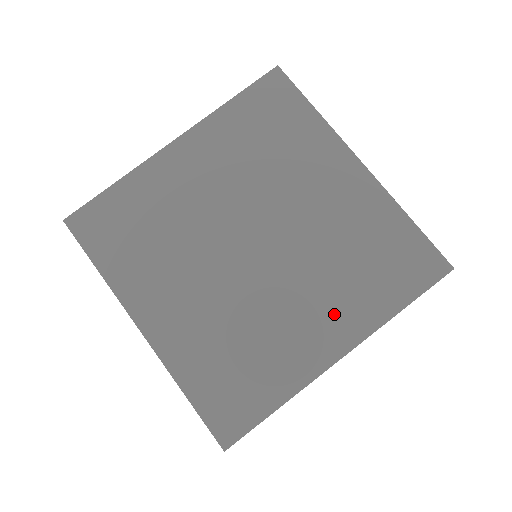
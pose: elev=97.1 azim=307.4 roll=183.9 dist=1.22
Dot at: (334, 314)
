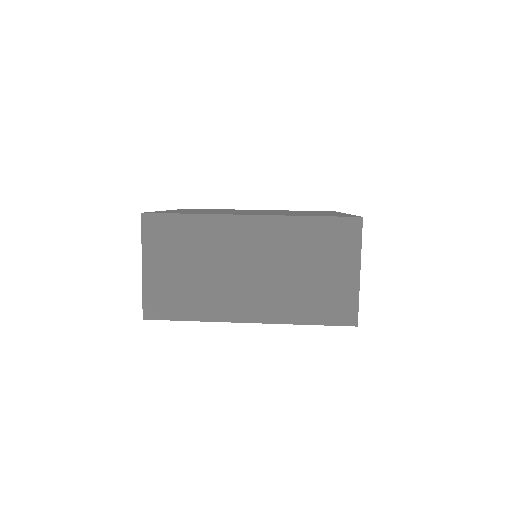
Dot at: occluded
